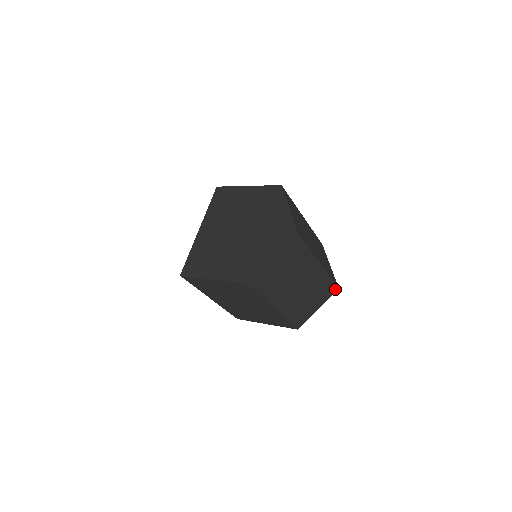
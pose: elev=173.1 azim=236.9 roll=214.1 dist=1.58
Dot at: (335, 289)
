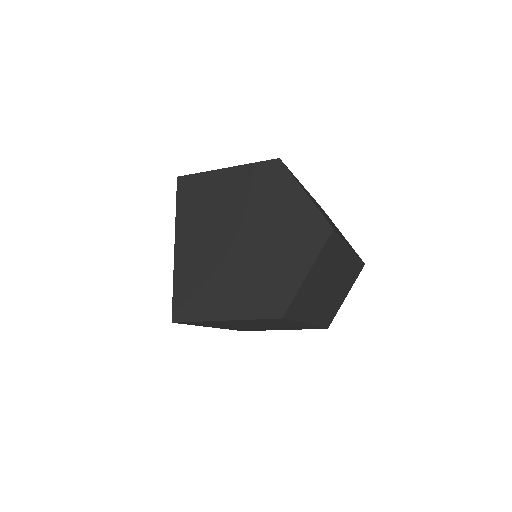
Dot at: (362, 267)
